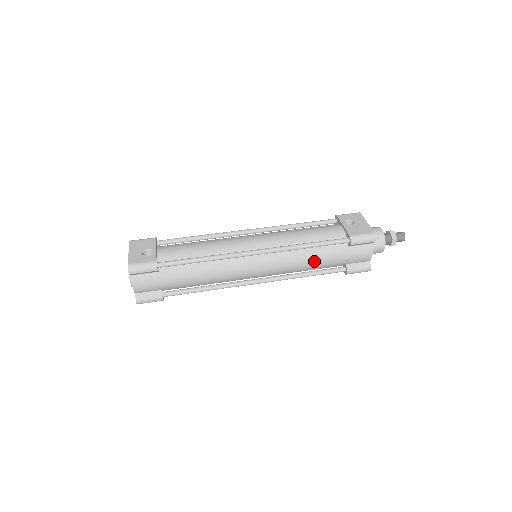
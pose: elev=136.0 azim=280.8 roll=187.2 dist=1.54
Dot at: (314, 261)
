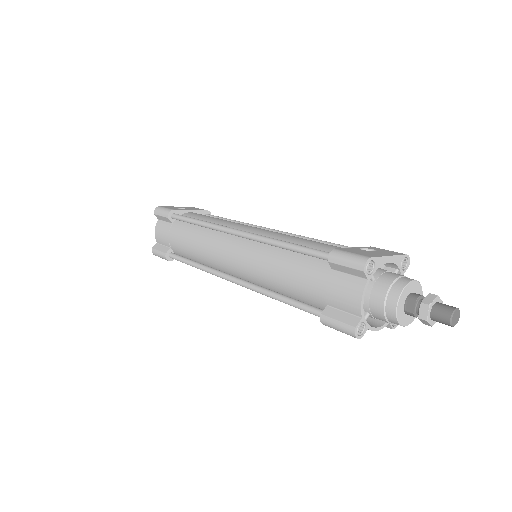
Dot at: (286, 273)
